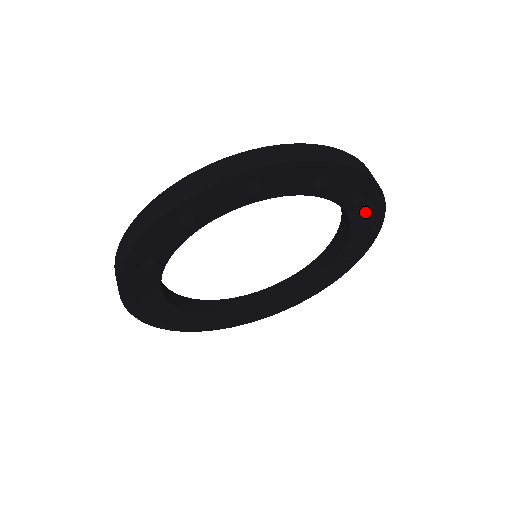
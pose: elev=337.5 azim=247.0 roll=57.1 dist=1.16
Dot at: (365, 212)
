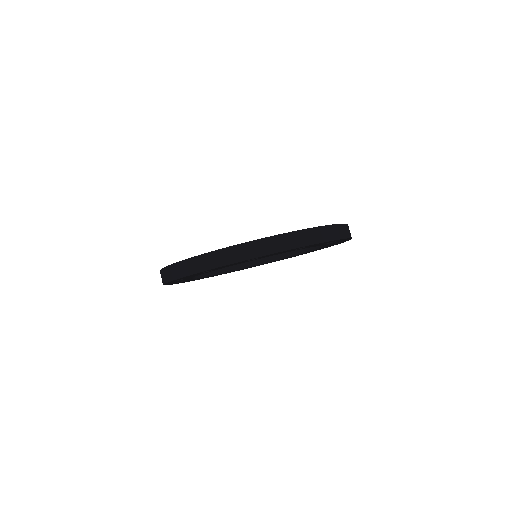
Dot at: (335, 242)
